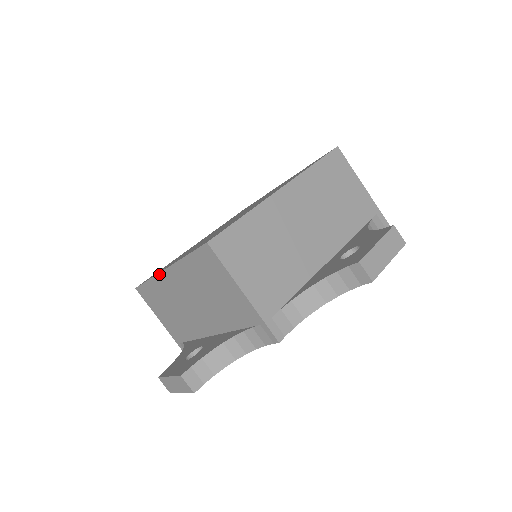
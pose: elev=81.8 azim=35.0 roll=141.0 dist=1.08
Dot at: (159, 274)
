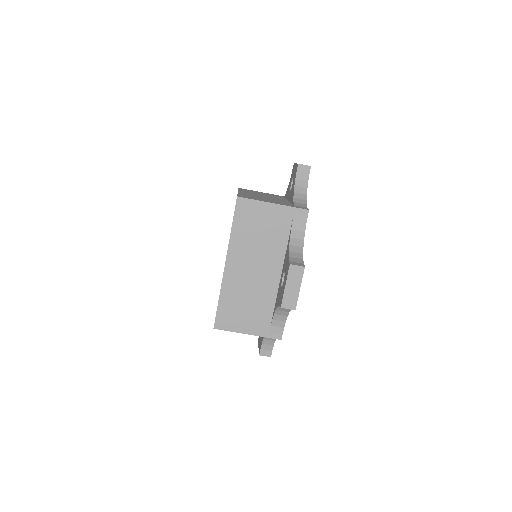
Dot at: occluded
